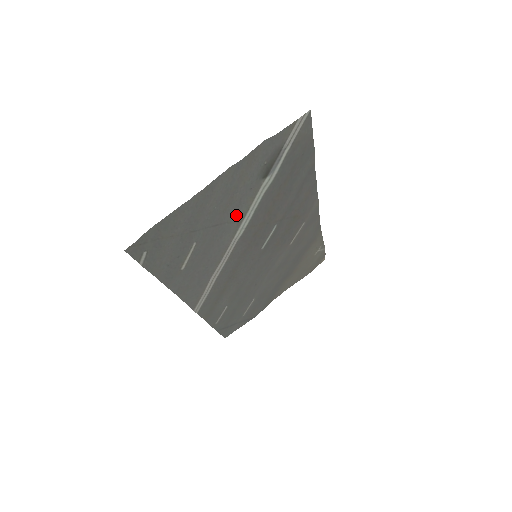
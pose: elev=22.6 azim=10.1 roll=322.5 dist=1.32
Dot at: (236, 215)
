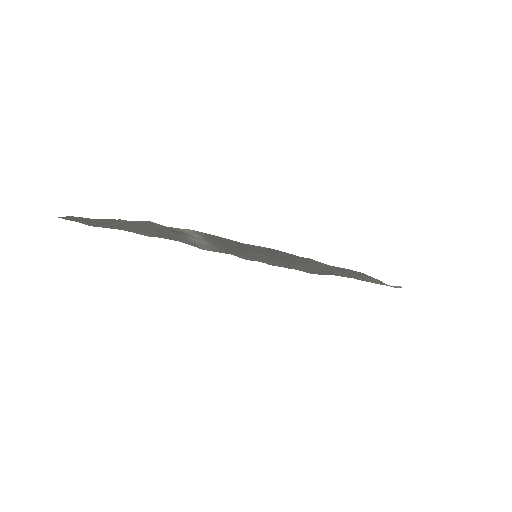
Dot at: occluded
